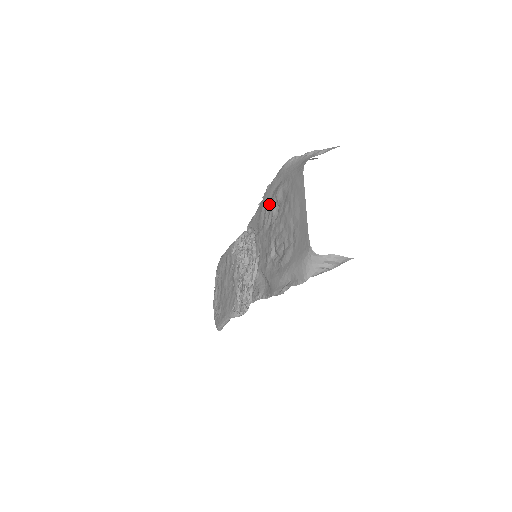
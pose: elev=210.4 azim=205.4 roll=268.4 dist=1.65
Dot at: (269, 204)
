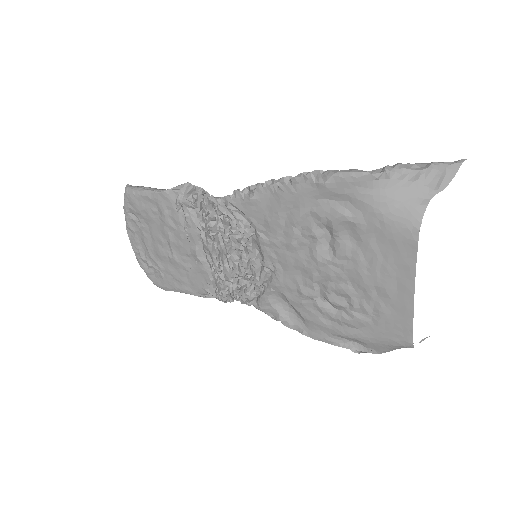
Dot at: (304, 217)
